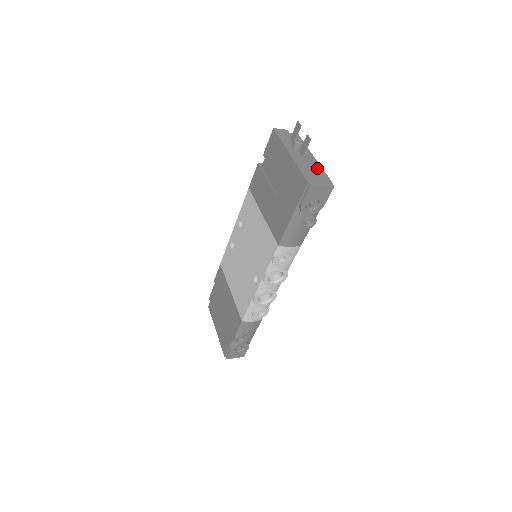
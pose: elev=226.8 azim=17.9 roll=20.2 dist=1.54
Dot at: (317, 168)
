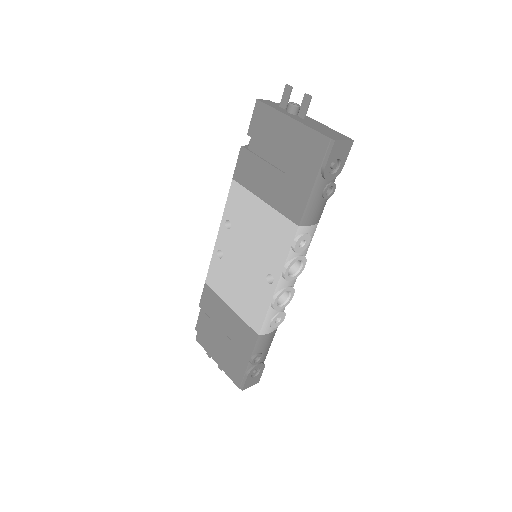
Dot at: (325, 127)
